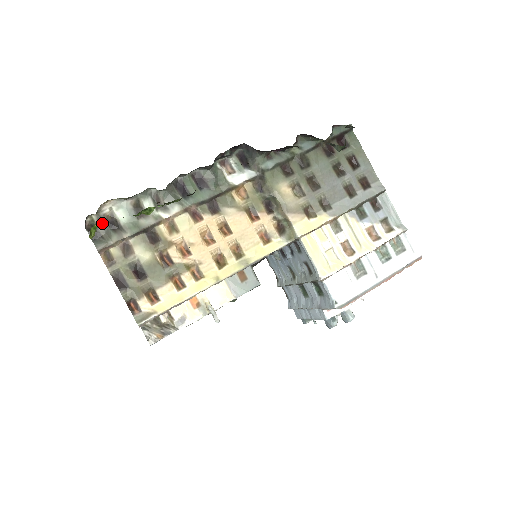
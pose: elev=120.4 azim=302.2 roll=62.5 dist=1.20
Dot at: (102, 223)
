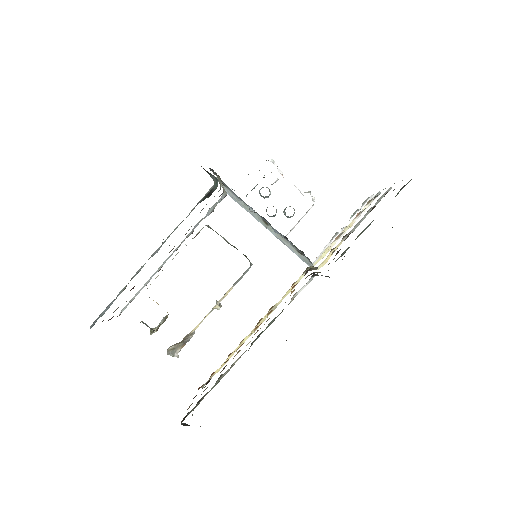
Dot at: occluded
